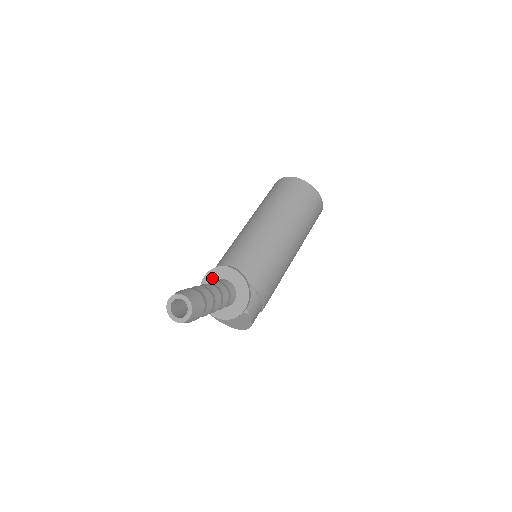
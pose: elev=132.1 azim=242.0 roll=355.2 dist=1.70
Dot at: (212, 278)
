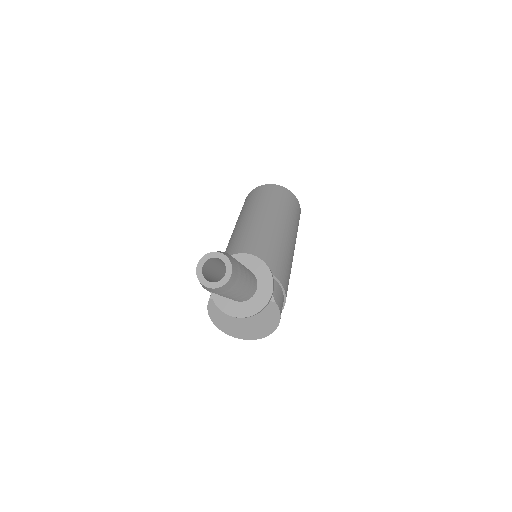
Dot at: occluded
